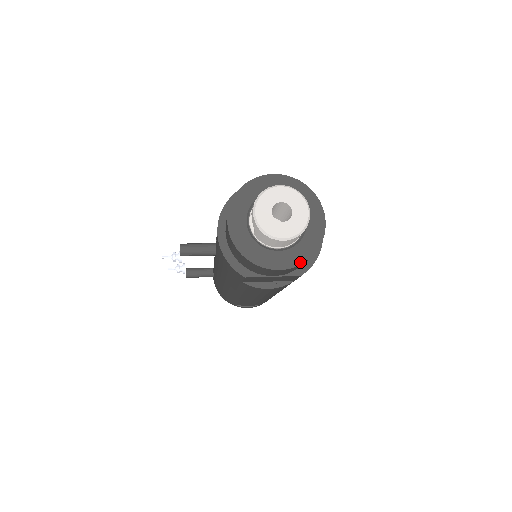
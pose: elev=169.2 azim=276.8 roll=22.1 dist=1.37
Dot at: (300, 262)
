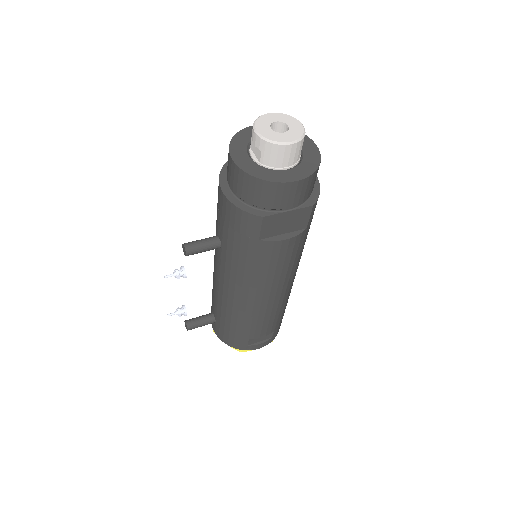
Dot at: (310, 173)
